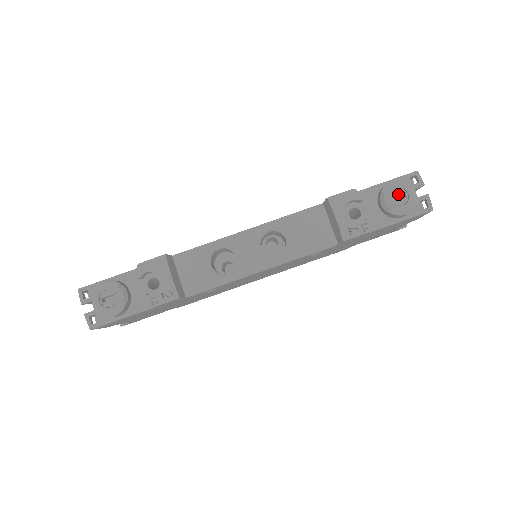
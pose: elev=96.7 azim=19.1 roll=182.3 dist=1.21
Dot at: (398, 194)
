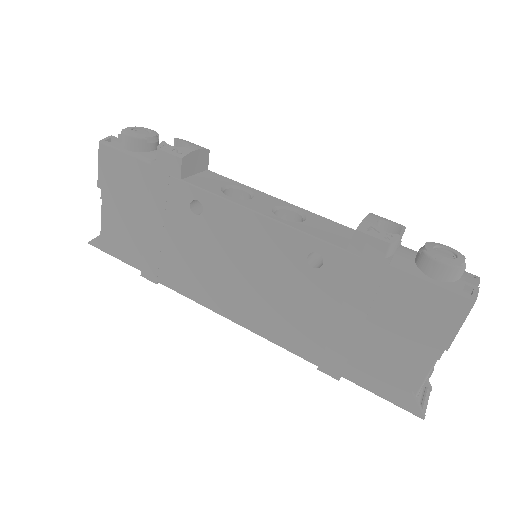
Dot at: (445, 251)
